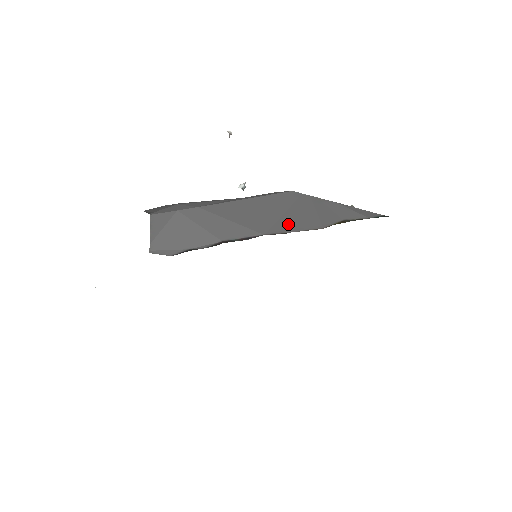
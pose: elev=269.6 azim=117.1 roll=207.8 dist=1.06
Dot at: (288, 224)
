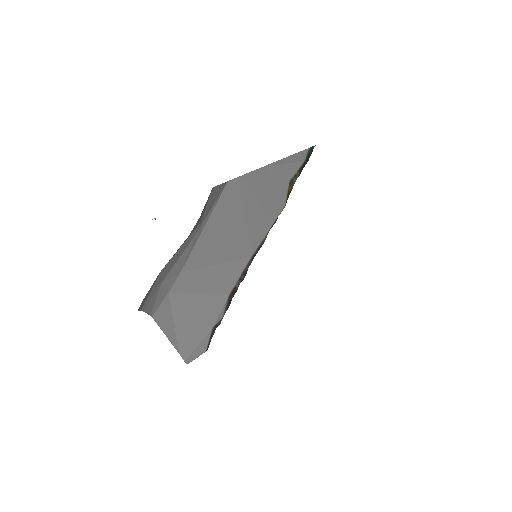
Dot at: (257, 225)
